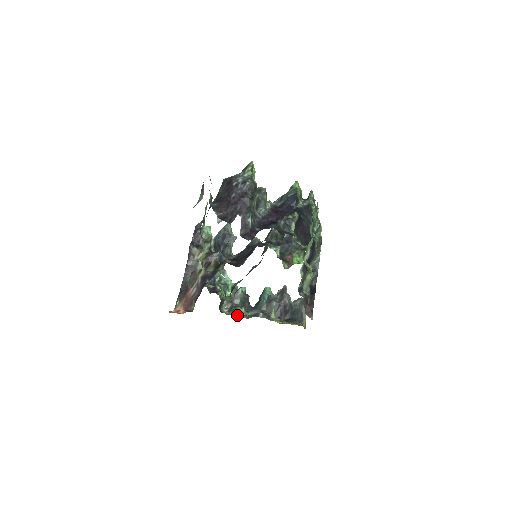
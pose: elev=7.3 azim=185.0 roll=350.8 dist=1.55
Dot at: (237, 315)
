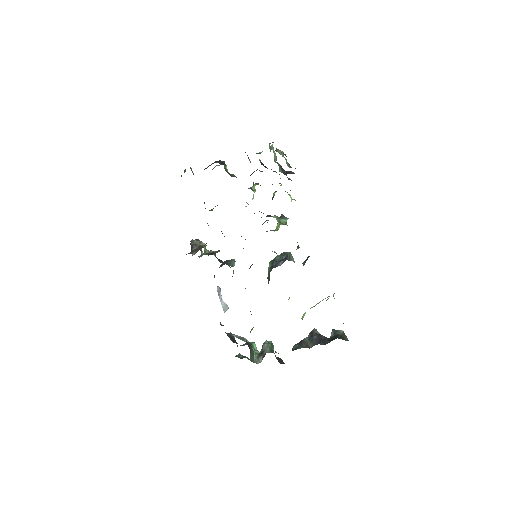
Dot at: occluded
